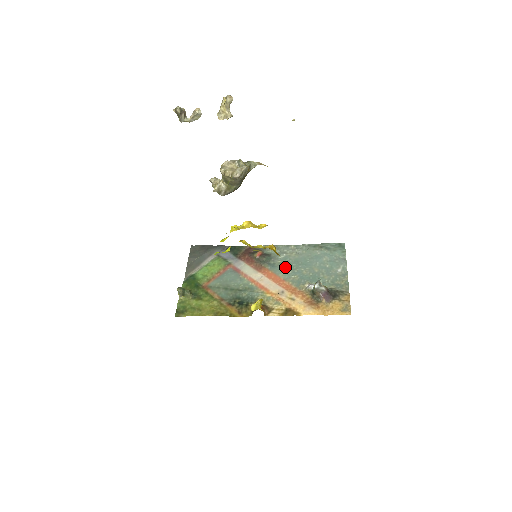
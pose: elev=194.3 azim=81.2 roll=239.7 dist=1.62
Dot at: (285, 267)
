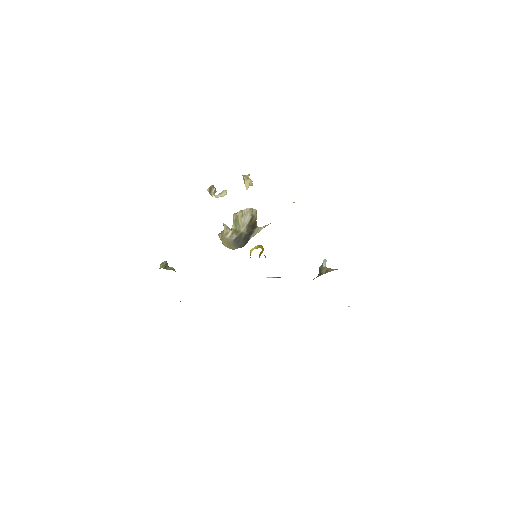
Dot at: occluded
